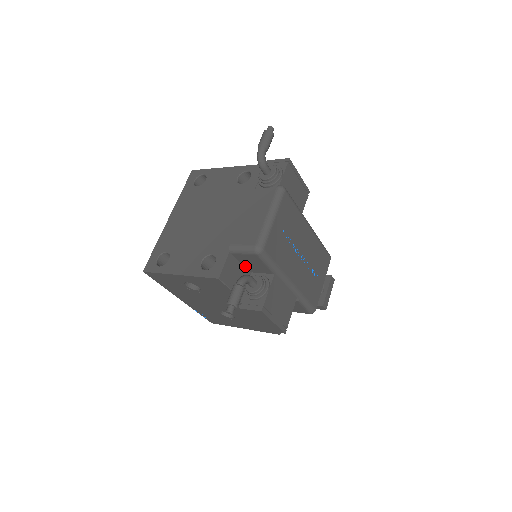
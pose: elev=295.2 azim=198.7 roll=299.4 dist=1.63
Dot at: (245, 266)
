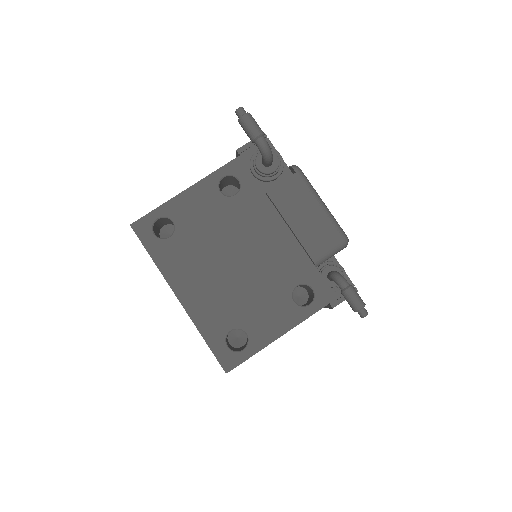
Dot at: occluded
